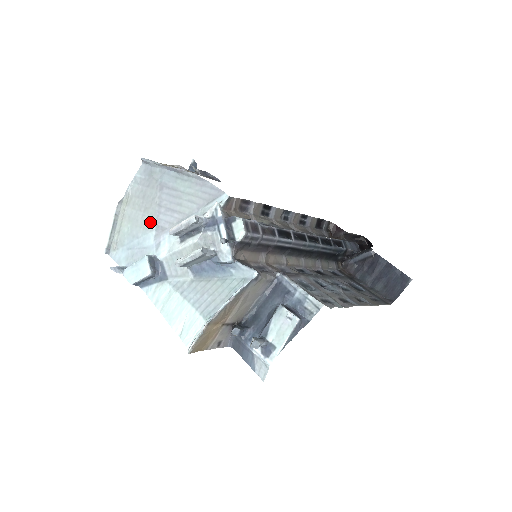
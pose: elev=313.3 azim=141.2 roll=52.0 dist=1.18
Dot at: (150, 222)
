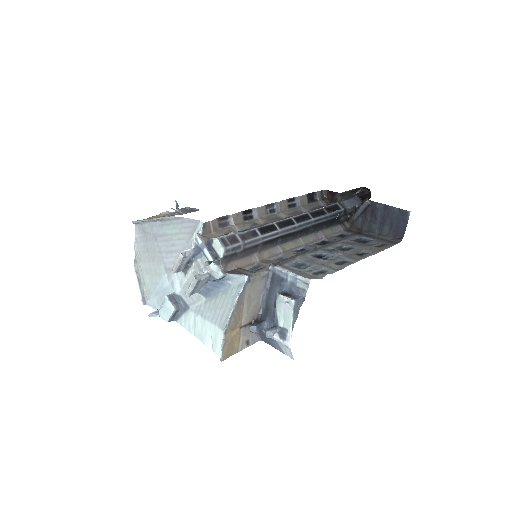
Dot at: (160, 268)
